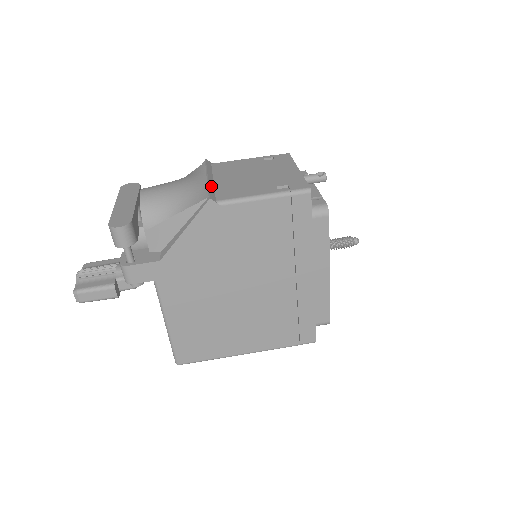
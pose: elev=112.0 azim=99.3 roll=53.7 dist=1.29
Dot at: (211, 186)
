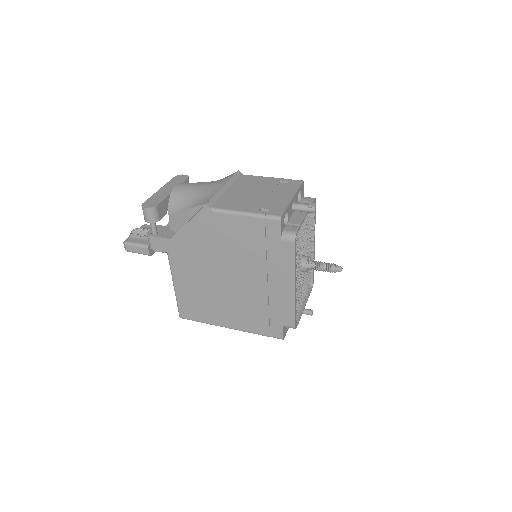
Dot at: (219, 194)
